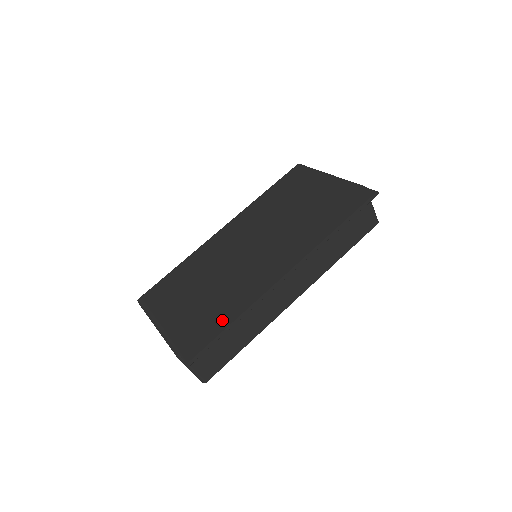
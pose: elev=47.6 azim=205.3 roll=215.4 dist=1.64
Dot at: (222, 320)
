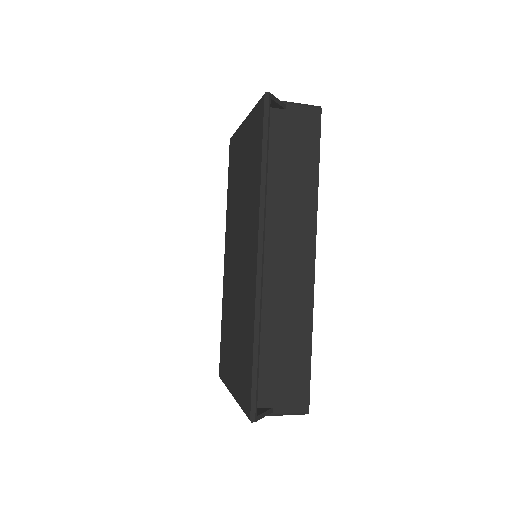
Dot at: (249, 353)
